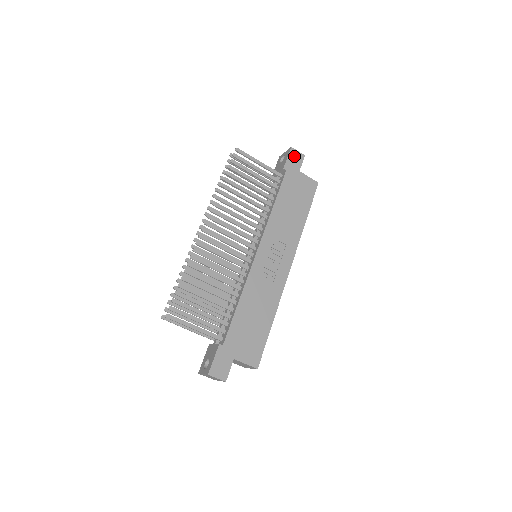
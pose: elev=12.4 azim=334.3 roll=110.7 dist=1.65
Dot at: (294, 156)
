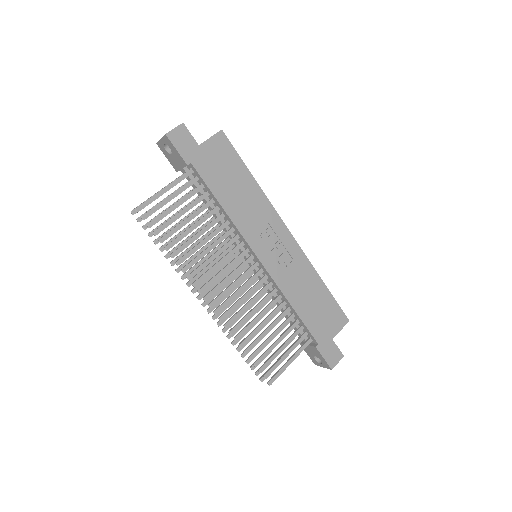
Dot at: (178, 139)
